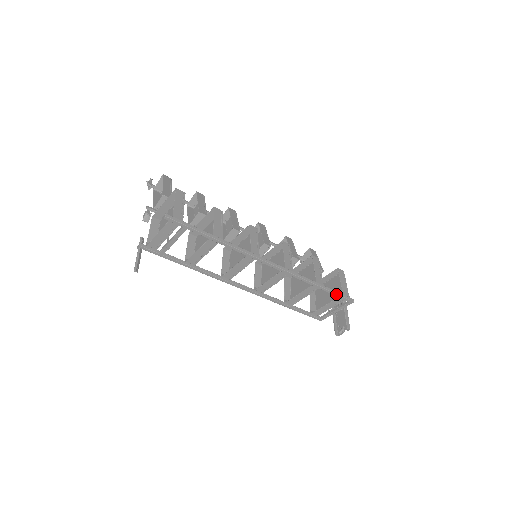
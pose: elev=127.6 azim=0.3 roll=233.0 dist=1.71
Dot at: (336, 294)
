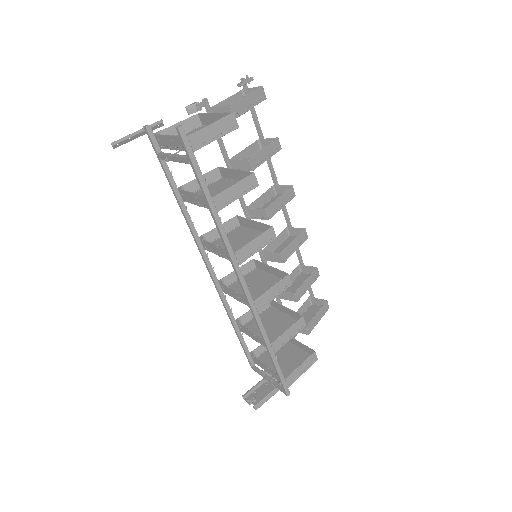
Dot at: (278, 372)
